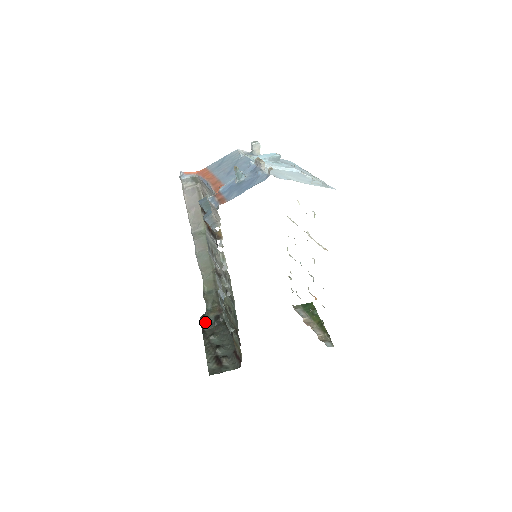
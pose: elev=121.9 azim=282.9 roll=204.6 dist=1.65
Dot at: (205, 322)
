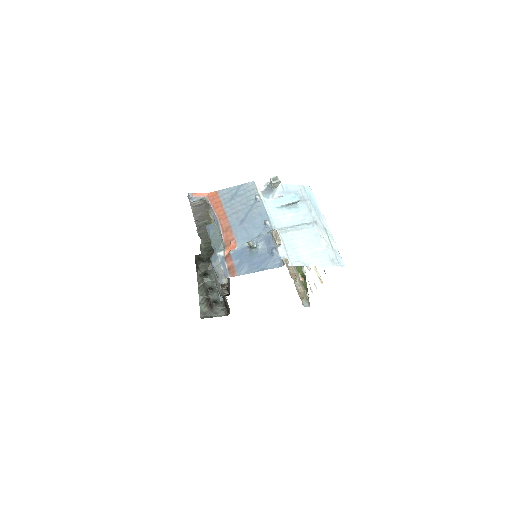
Dot at: (199, 260)
